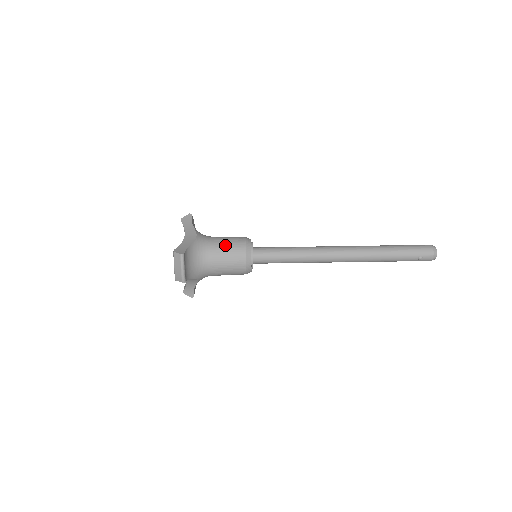
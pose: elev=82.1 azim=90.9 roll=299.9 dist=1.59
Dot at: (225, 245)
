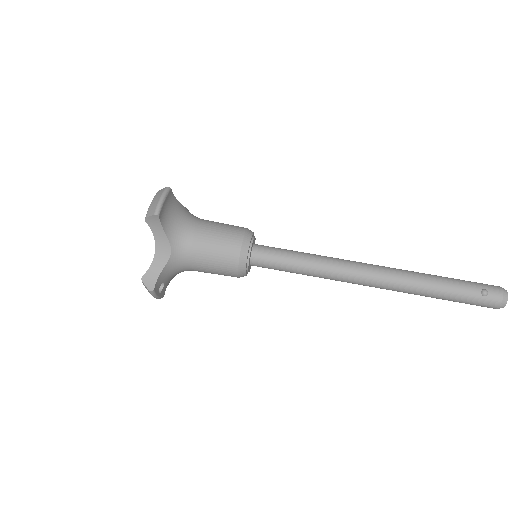
Dot at: (221, 223)
